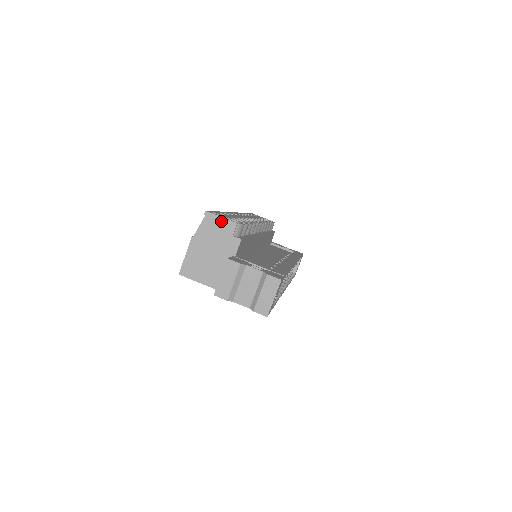
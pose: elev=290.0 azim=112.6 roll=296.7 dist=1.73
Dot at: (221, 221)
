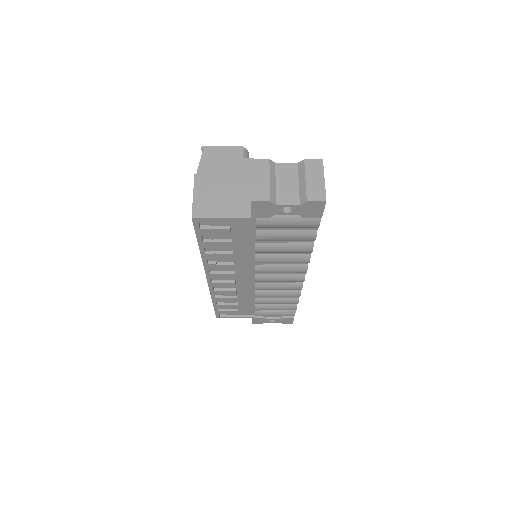
Dot at: (224, 149)
